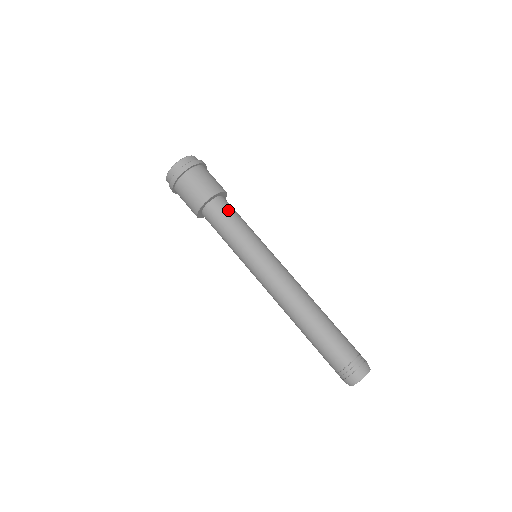
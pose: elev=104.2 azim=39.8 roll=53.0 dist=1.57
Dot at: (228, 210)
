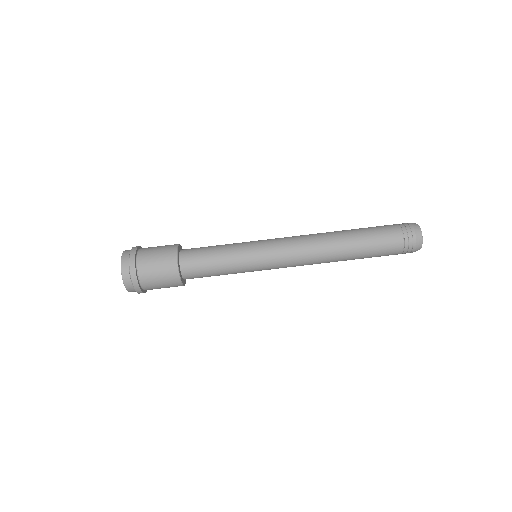
Dot at: (201, 271)
